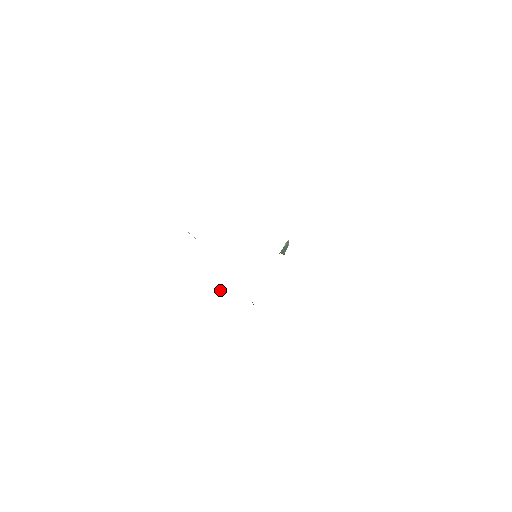
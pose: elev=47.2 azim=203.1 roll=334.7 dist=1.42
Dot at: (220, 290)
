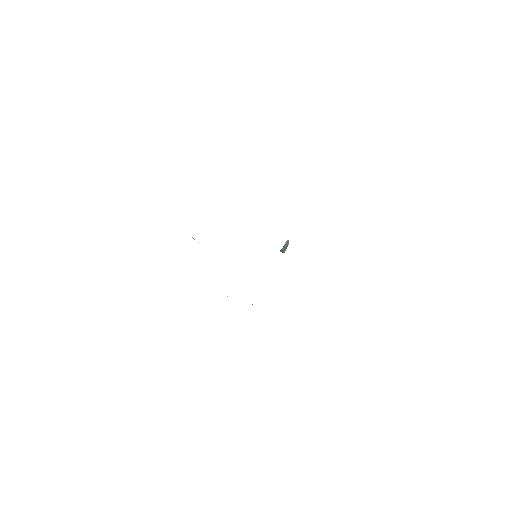
Dot at: occluded
